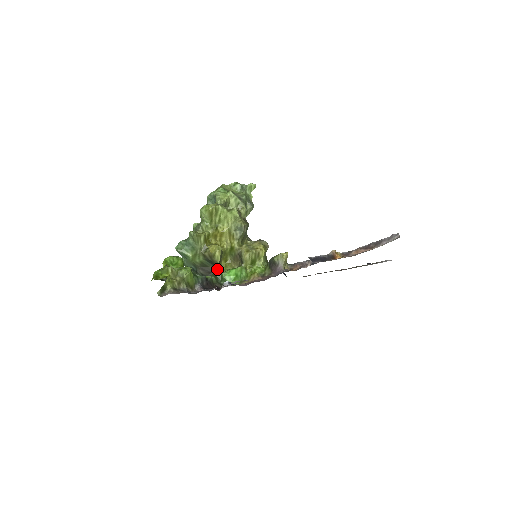
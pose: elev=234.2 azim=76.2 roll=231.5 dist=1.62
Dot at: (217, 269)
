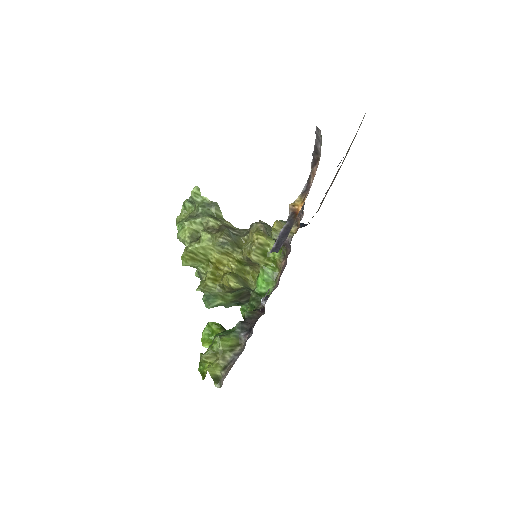
Dot at: occluded
